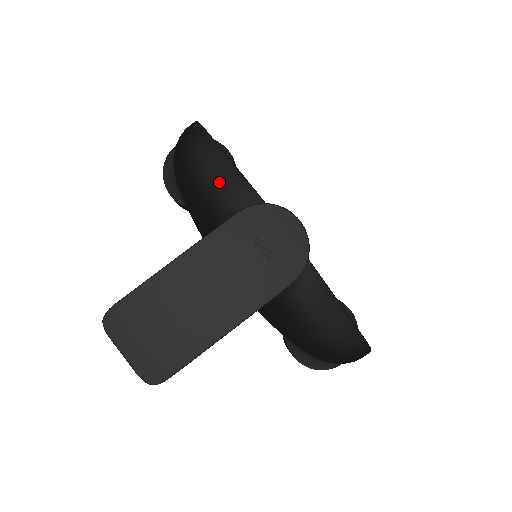
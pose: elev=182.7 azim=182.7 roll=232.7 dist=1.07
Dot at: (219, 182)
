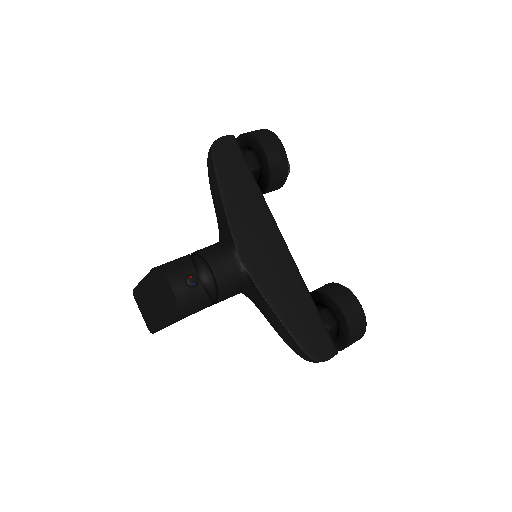
Dot at: (215, 203)
